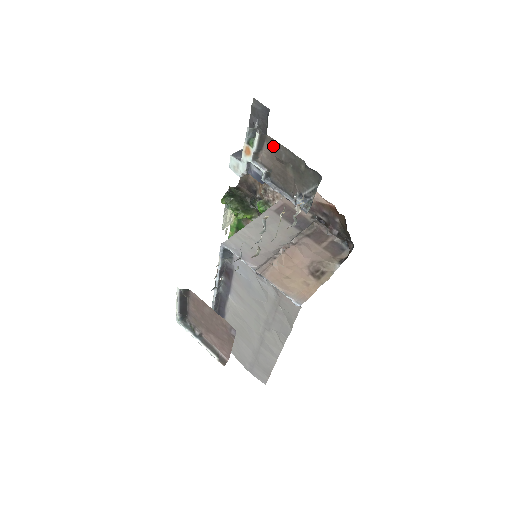
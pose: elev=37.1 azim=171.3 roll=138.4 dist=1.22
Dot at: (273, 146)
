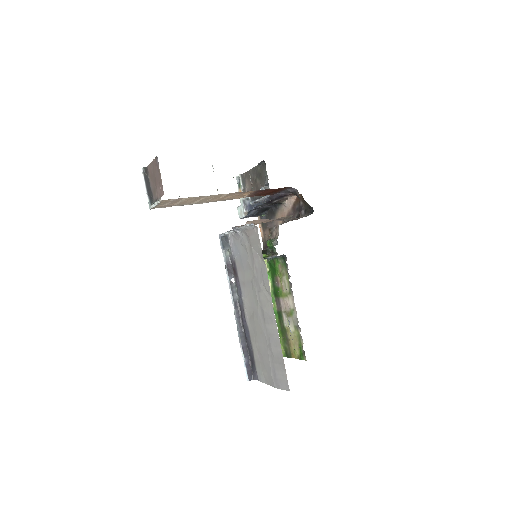
Dot at: (248, 176)
